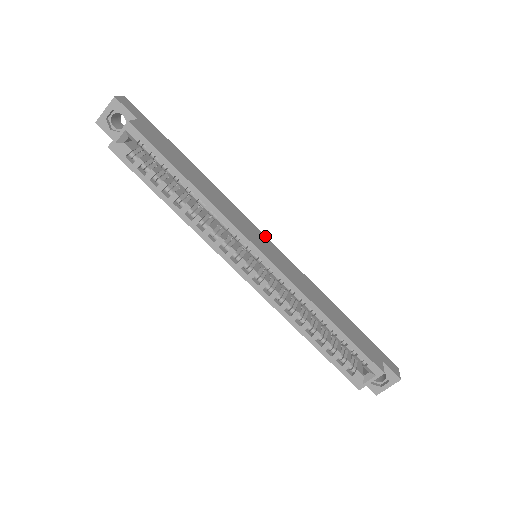
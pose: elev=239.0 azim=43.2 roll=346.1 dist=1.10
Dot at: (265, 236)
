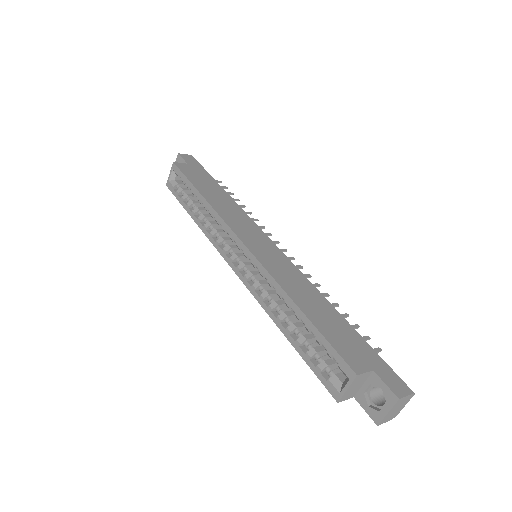
Dot at: (270, 239)
